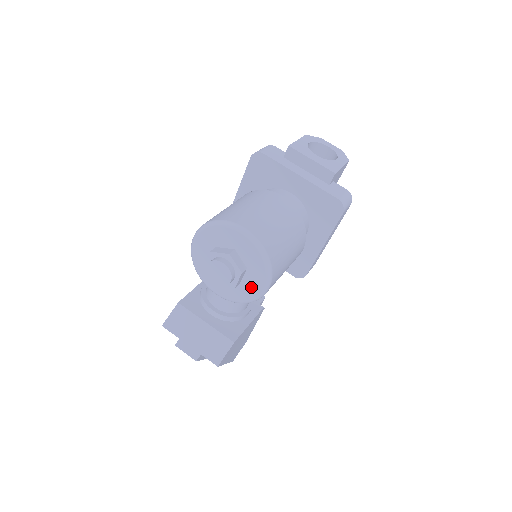
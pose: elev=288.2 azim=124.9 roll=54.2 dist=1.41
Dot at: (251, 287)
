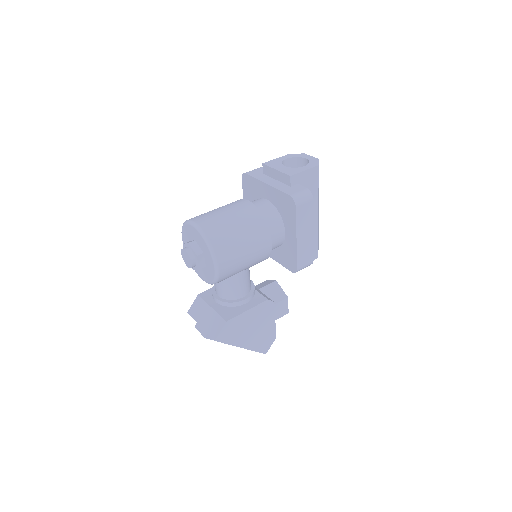
Dot at: (210, 268)
